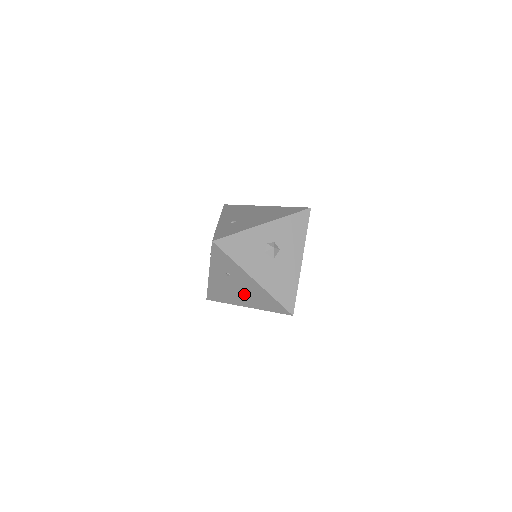
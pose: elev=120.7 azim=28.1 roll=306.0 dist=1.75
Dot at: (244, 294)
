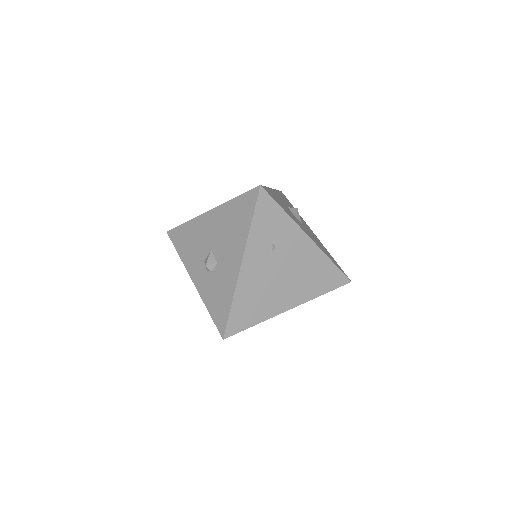
Dot at: (290, 280)
